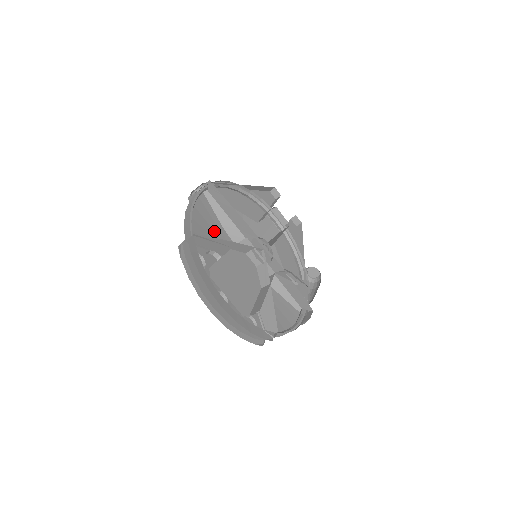
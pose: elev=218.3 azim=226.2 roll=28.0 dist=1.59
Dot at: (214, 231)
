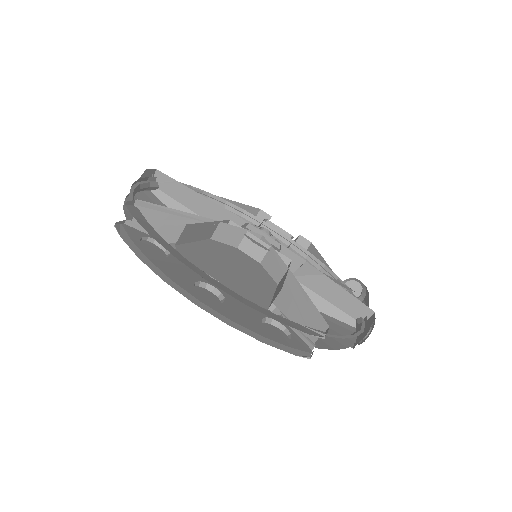
Dot at: occluded
